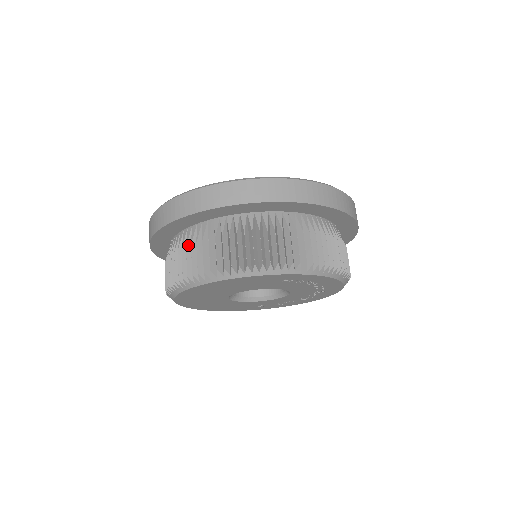
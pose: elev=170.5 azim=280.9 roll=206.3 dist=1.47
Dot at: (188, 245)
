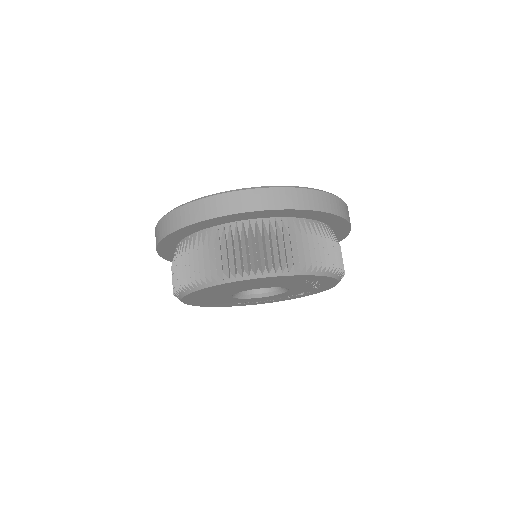
Dot at: (228, 241)
